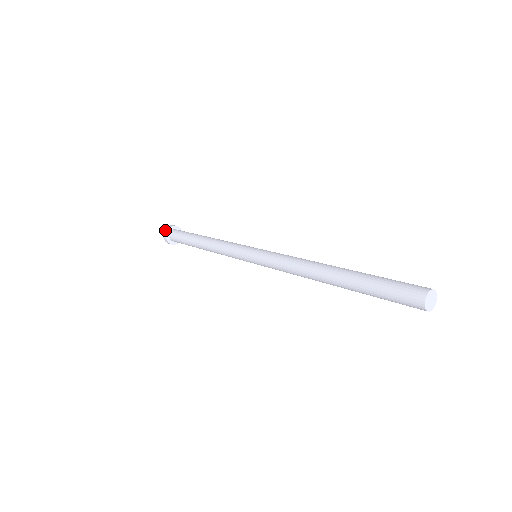
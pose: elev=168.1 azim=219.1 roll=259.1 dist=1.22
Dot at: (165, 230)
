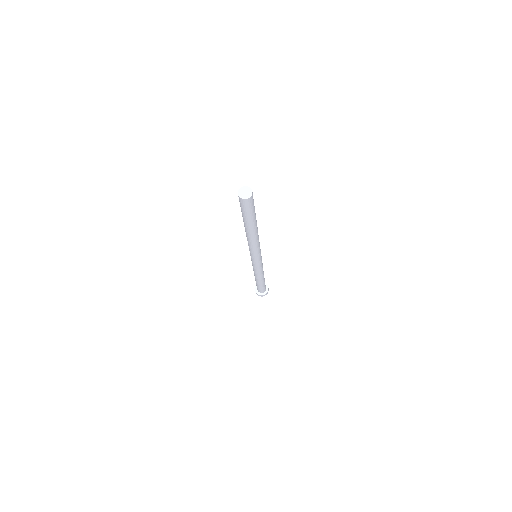
Dot at: occluded
